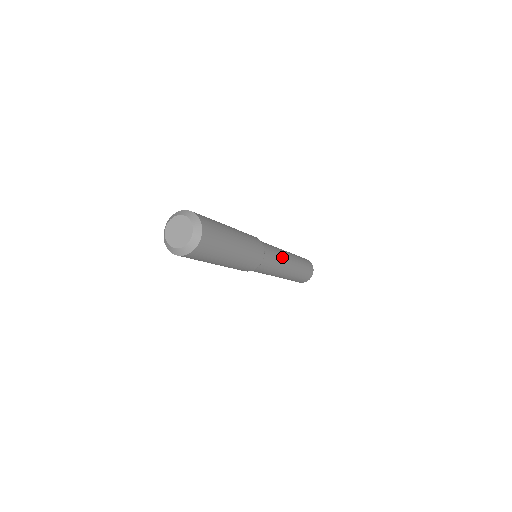
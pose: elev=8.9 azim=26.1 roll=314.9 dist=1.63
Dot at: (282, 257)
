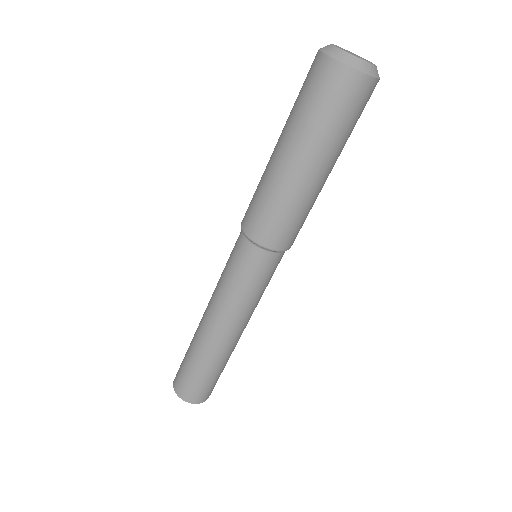
Dot at: occluded
